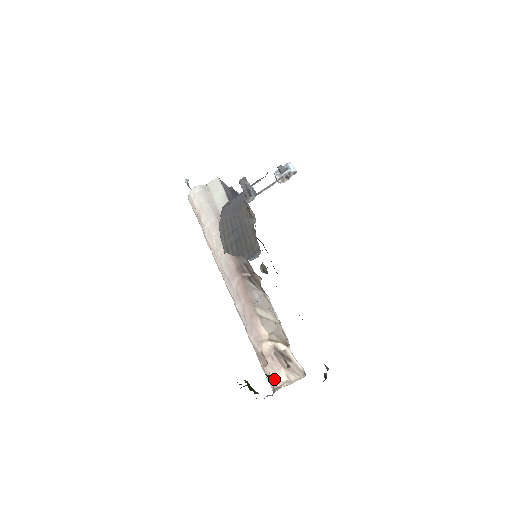
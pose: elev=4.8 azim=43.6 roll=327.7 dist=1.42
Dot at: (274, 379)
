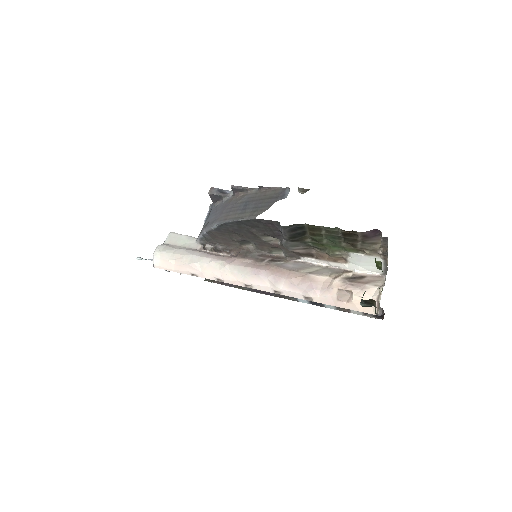
Dot at: occluded
